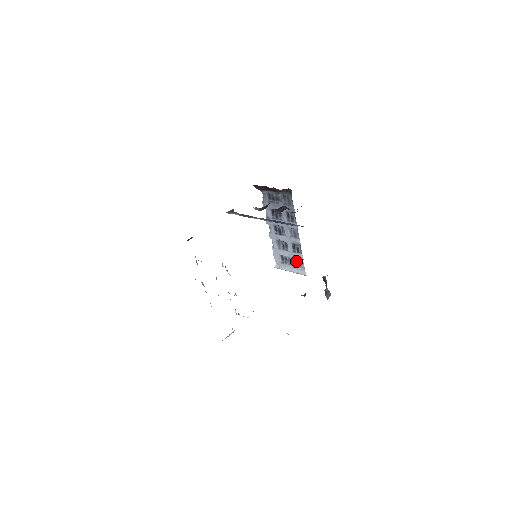
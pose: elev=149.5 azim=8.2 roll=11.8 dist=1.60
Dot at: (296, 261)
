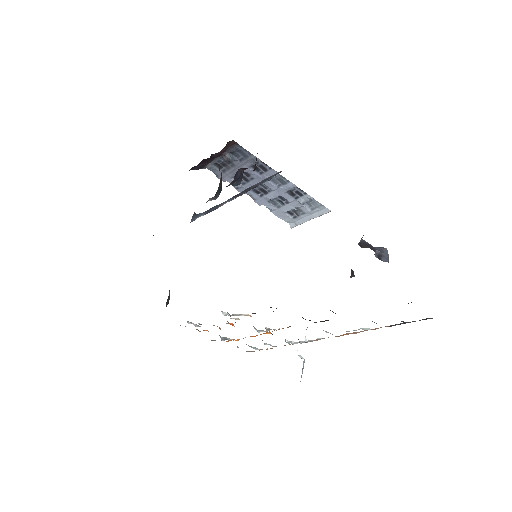
Dot at: (307, 205)
